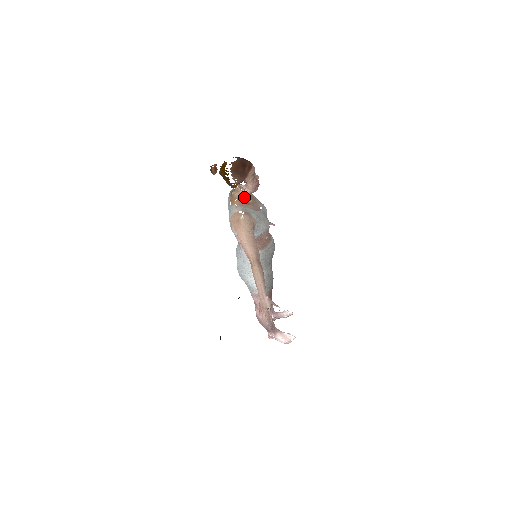
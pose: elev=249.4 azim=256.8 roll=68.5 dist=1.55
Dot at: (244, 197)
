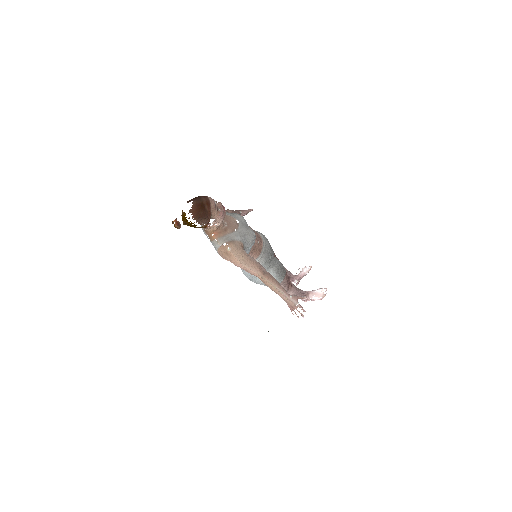
Dot at: (218, 228)
